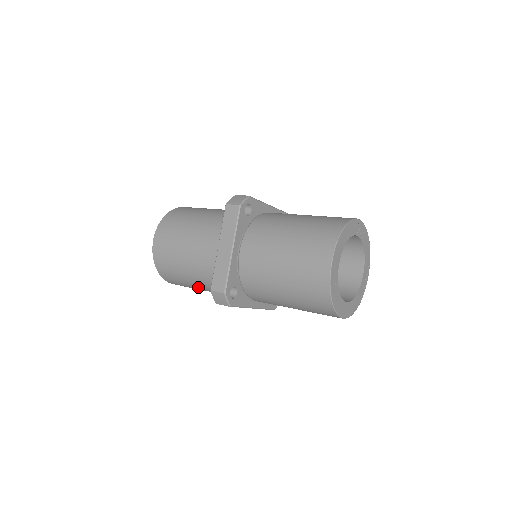
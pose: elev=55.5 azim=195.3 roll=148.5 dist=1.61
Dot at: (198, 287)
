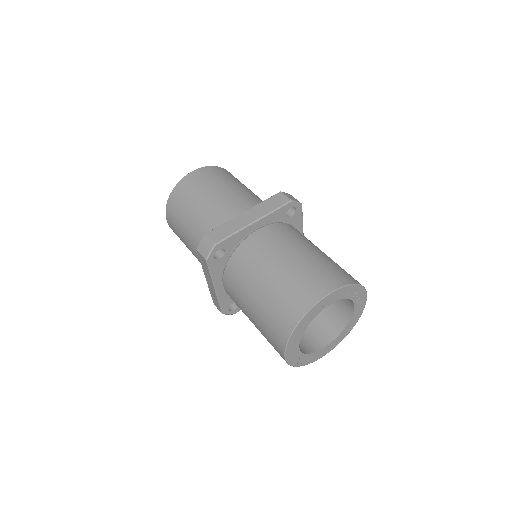
Dot at: occluded
